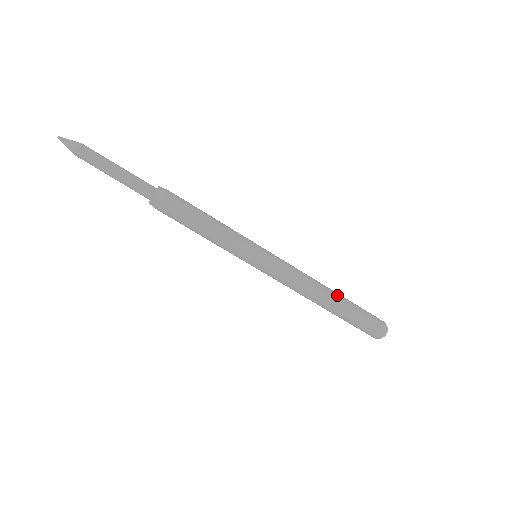
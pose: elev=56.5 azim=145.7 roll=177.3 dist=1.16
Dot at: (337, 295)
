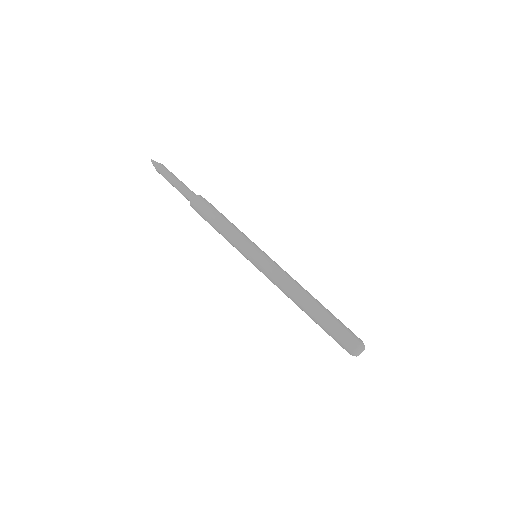
Dot at: (312, 306)
